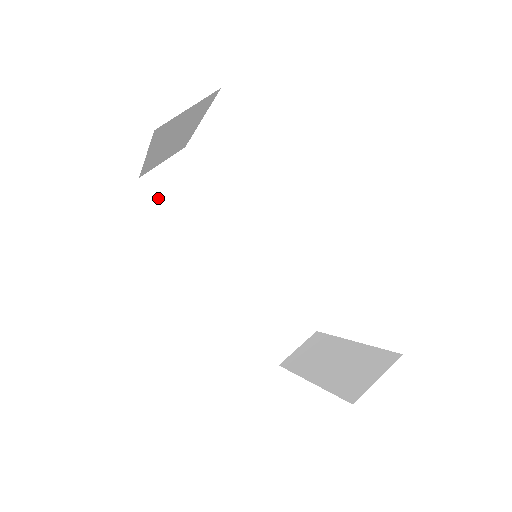
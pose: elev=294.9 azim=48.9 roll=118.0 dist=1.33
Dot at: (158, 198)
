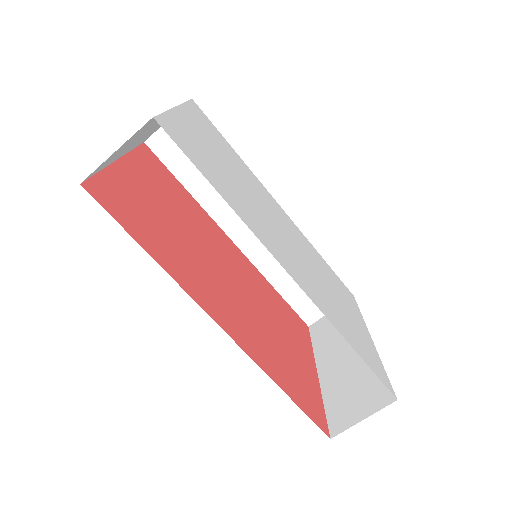
Dot at: (167, 163)
